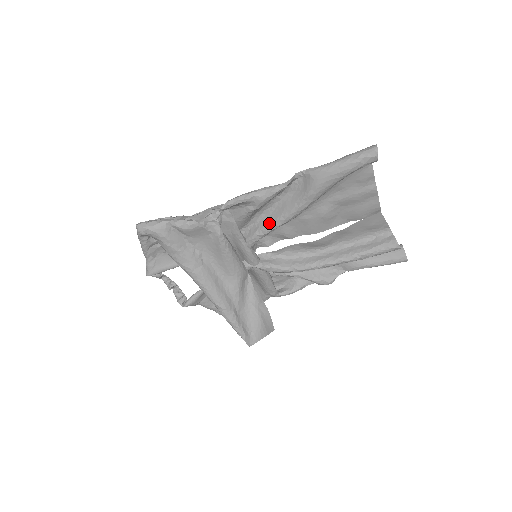
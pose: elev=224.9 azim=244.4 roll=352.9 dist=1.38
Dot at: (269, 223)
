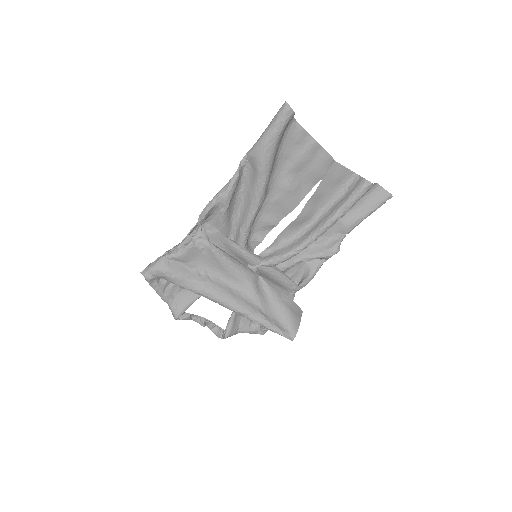
Dot at: (246, 217)
